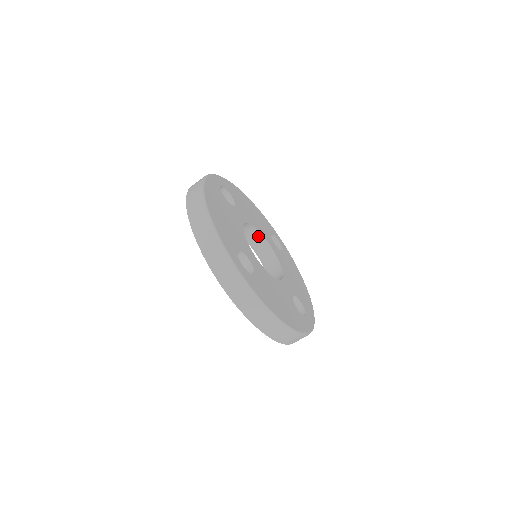
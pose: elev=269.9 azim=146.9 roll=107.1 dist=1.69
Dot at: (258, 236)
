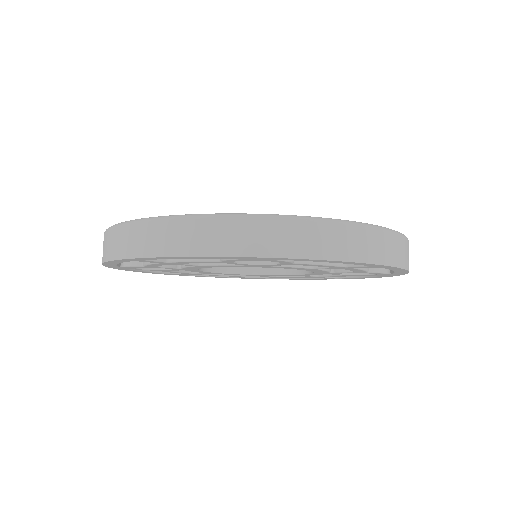
Dot at: occluded
